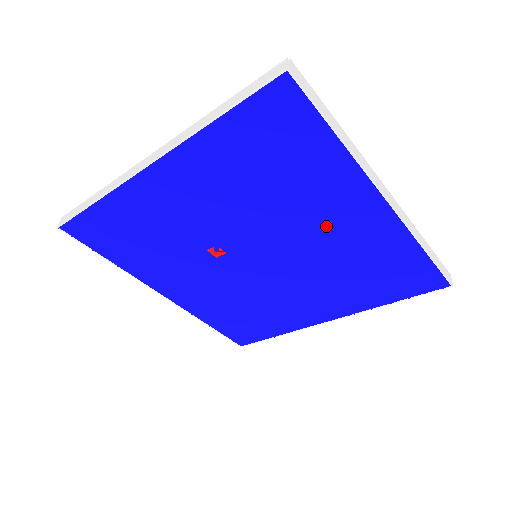
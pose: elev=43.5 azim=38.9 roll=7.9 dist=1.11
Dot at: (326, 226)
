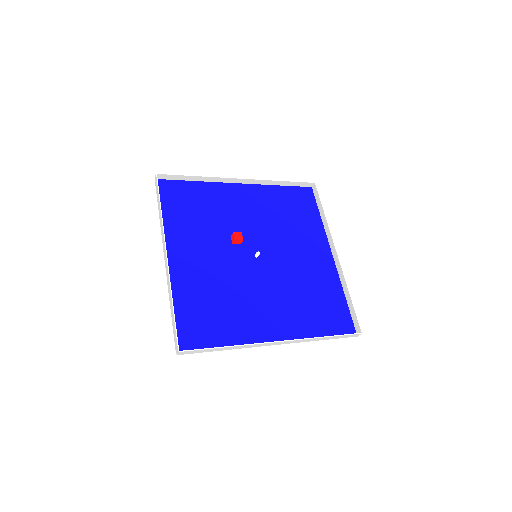
Dot at: (266, 306)
